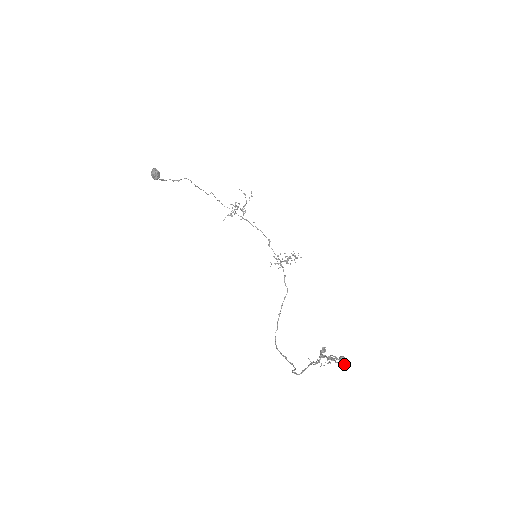
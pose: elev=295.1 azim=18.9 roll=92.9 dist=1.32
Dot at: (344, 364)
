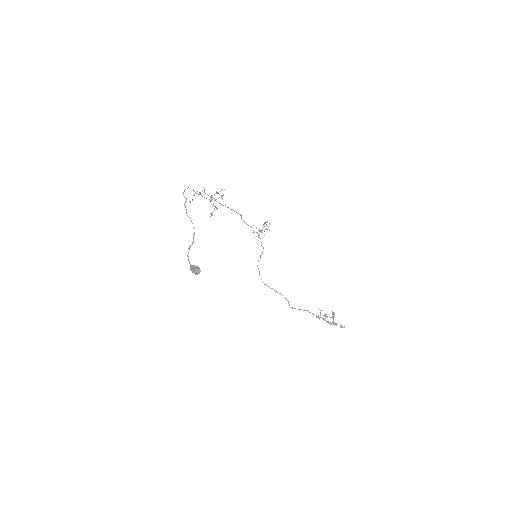
Dot at: (344, 327)
